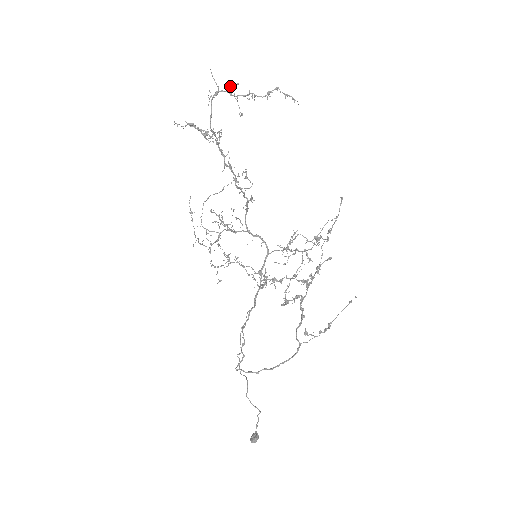
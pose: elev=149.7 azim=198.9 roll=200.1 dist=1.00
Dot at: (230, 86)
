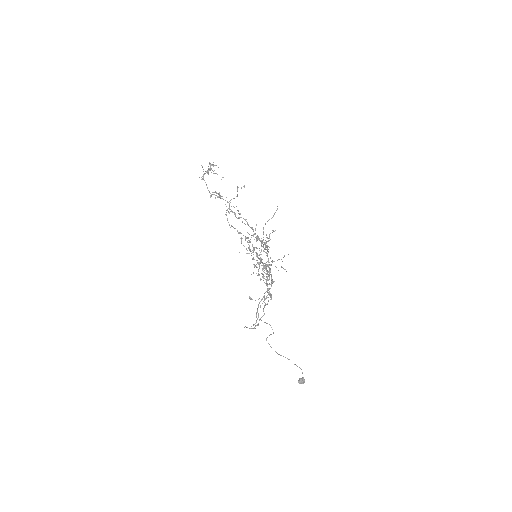
Dot at: occluded
